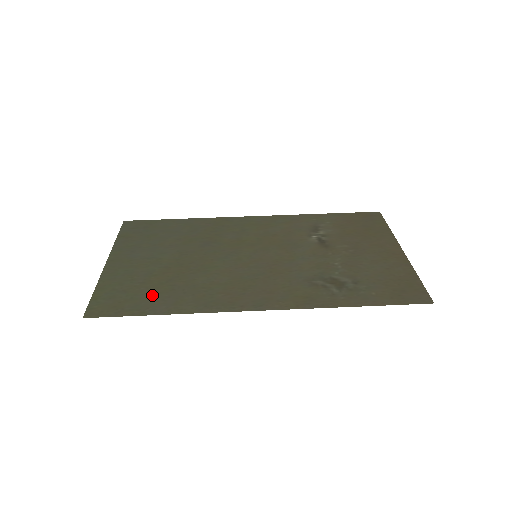
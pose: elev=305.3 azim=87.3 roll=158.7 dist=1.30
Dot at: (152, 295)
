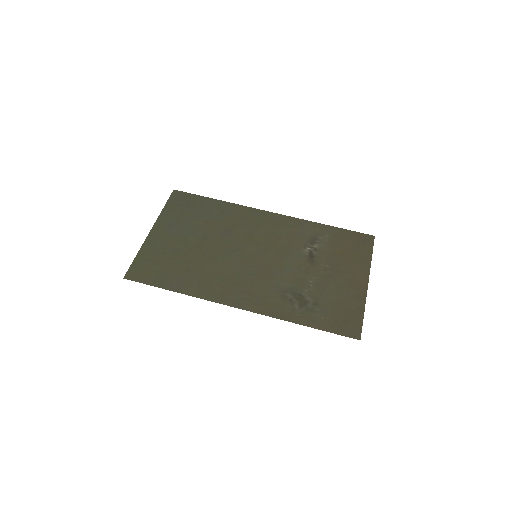
Dot at: (172, 272)
